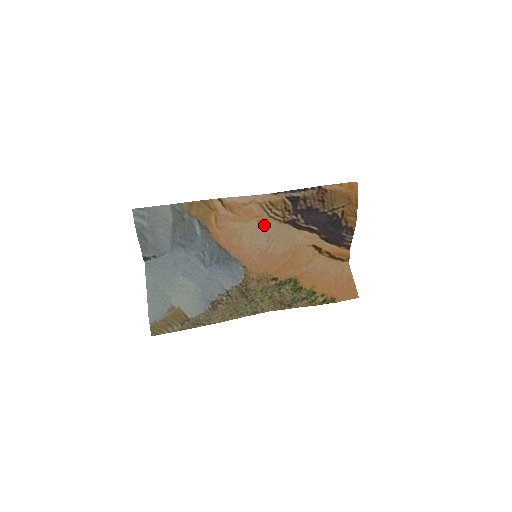
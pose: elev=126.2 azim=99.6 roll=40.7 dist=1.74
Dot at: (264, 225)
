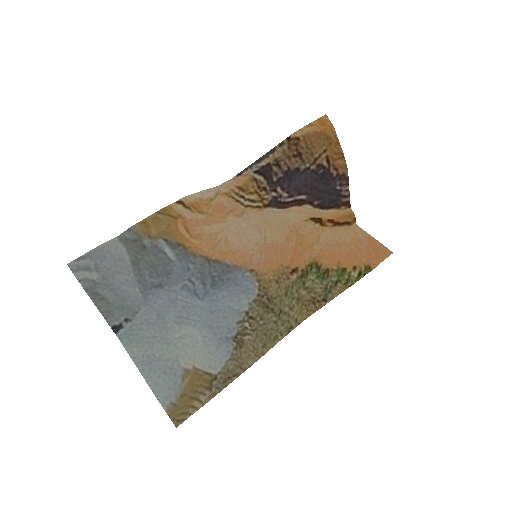
Dot at: (244, 219)
